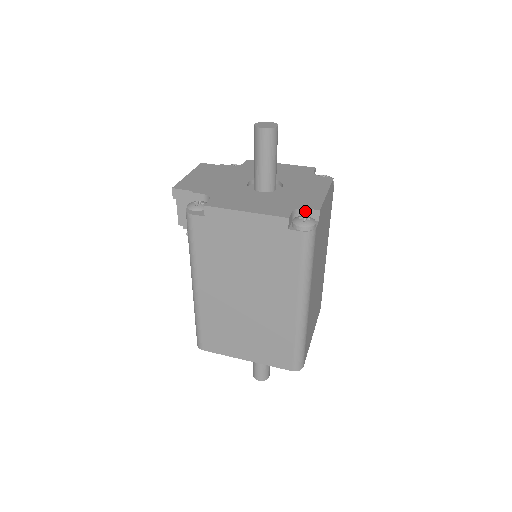
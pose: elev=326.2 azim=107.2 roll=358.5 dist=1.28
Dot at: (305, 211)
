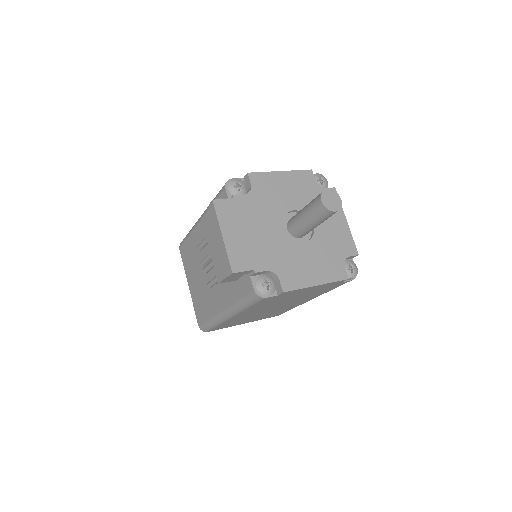
Dot at: (347, 258)
